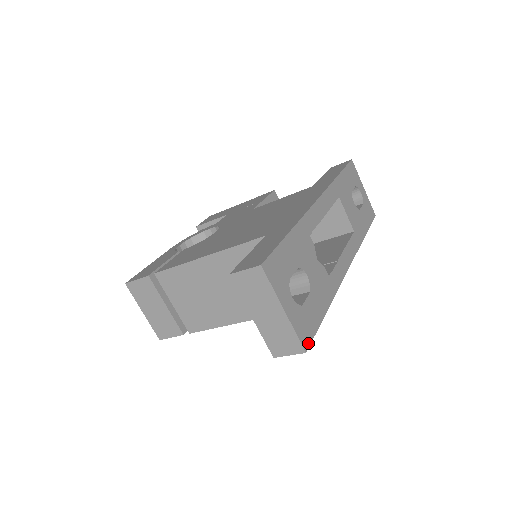
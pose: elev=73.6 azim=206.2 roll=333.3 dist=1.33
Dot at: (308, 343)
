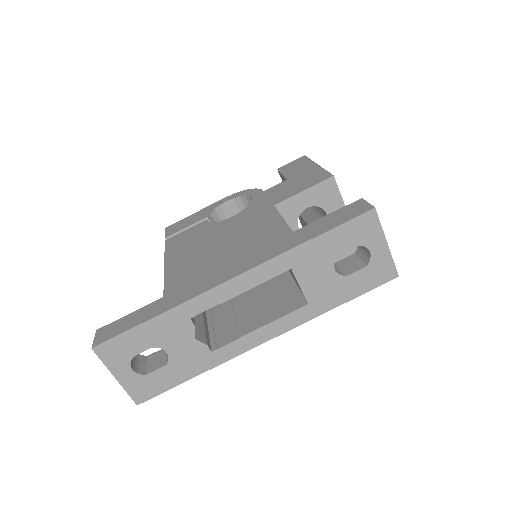
Dot at: (144, 400)
